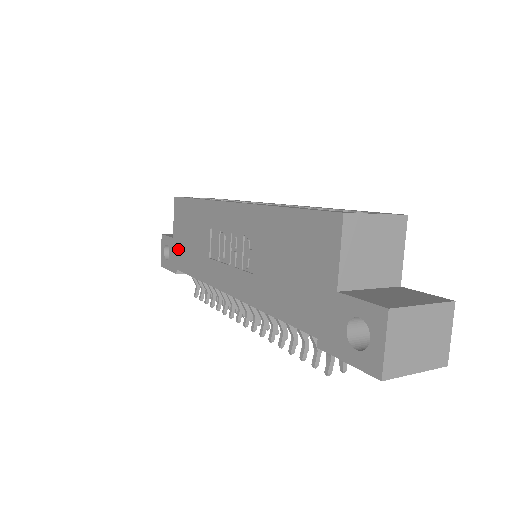
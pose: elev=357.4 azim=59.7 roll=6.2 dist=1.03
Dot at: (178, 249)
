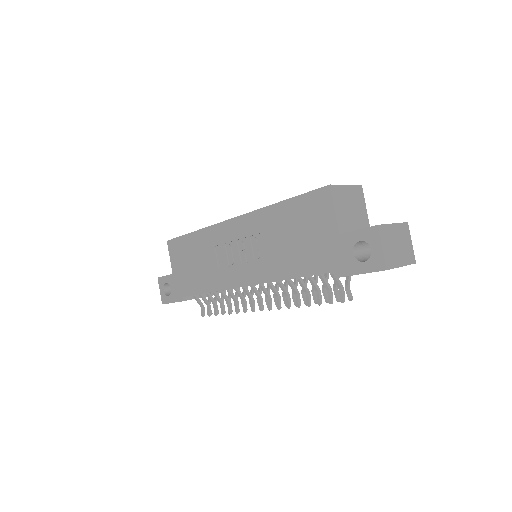
Dot at: (181, 280)
